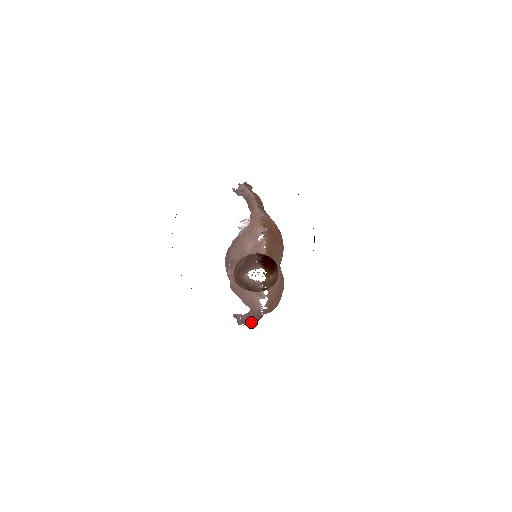
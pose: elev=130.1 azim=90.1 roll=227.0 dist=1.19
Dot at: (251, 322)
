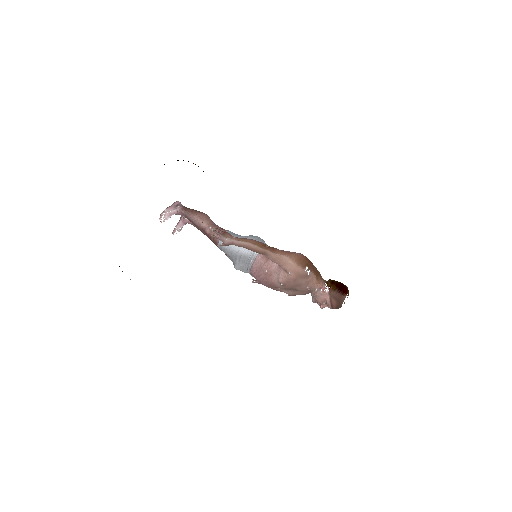
Dot at: occluded
